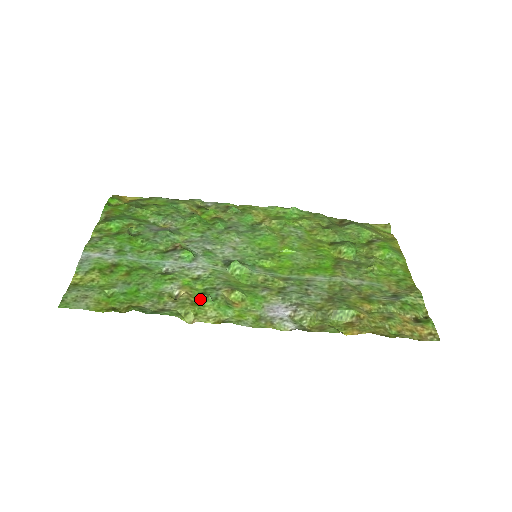
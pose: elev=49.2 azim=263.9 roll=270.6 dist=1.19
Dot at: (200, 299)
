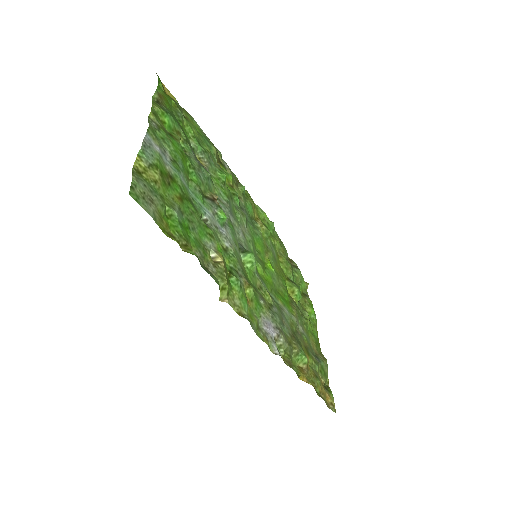
Dot at: (230, 277)
